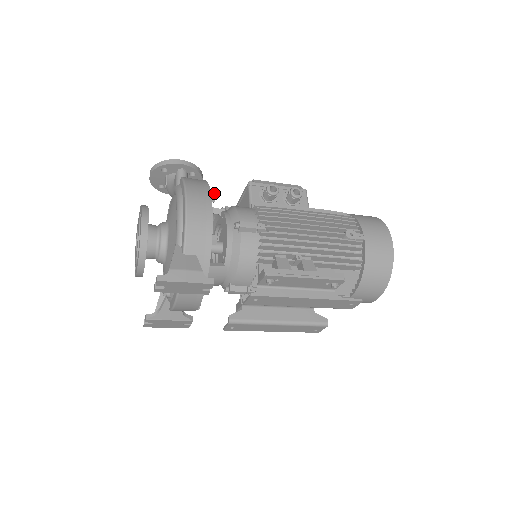
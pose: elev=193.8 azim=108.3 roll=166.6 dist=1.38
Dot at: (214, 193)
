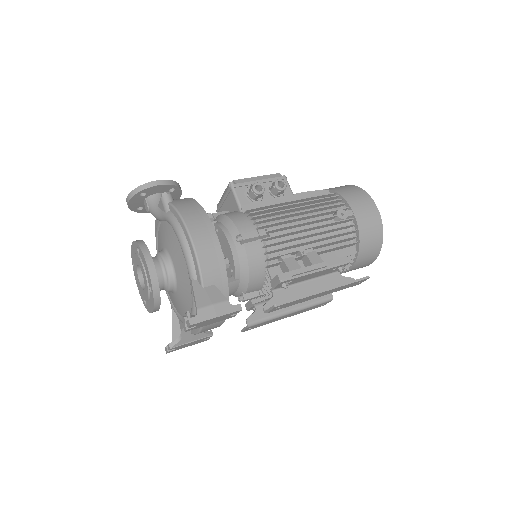
Dot at: (210, 214)
